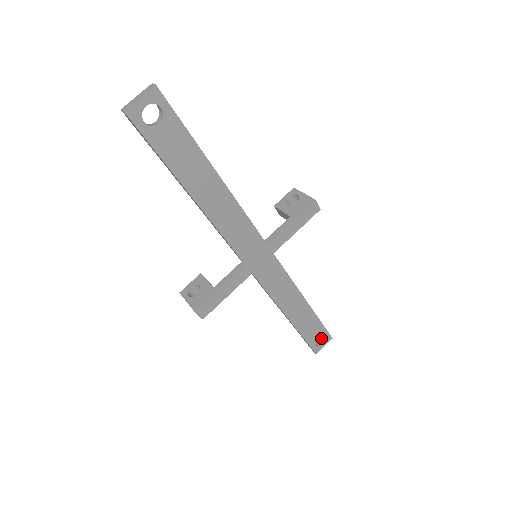
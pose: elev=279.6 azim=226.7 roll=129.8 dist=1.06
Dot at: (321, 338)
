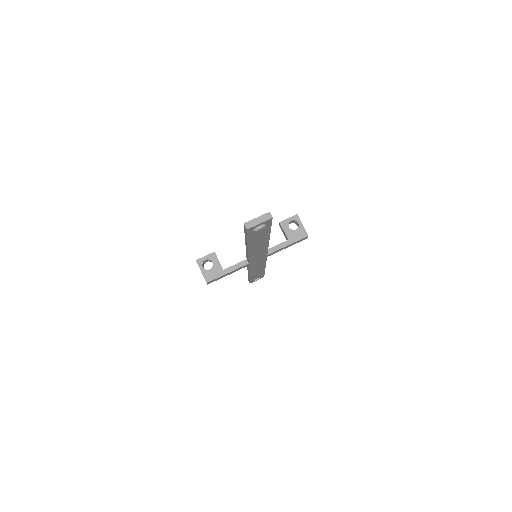
Dot at: occluded
